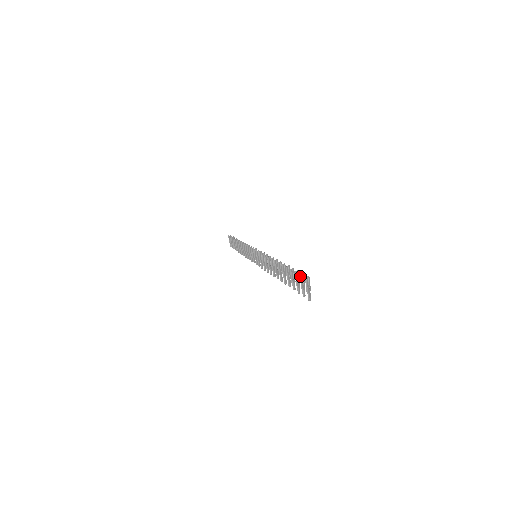
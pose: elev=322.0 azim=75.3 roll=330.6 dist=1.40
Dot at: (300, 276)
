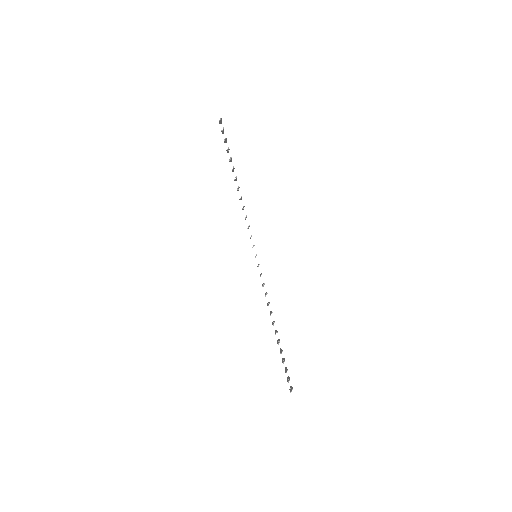
Dot at: occluded
